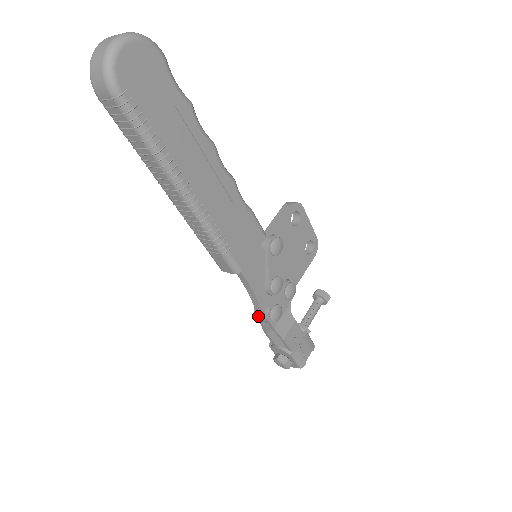
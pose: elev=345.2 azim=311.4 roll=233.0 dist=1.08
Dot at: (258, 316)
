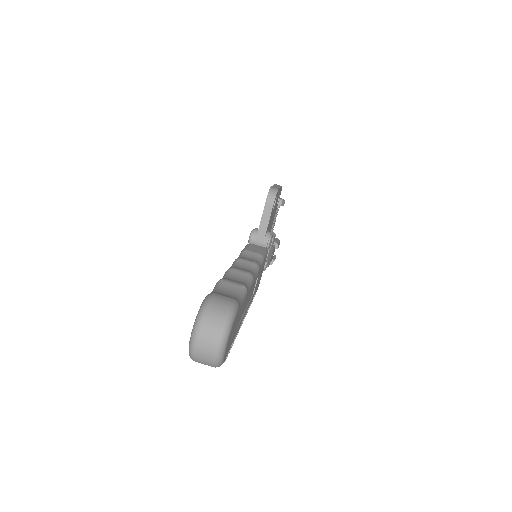
Dot at: occluded
